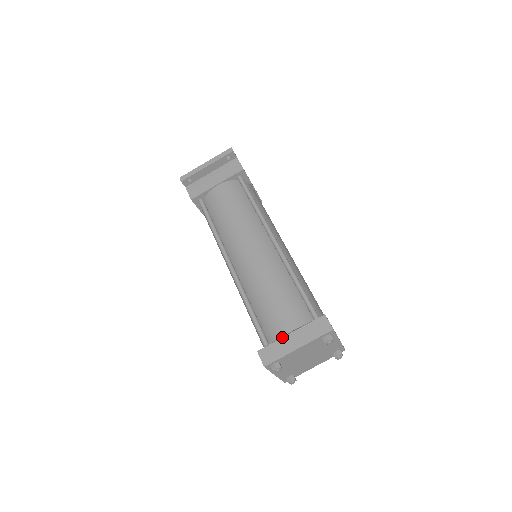
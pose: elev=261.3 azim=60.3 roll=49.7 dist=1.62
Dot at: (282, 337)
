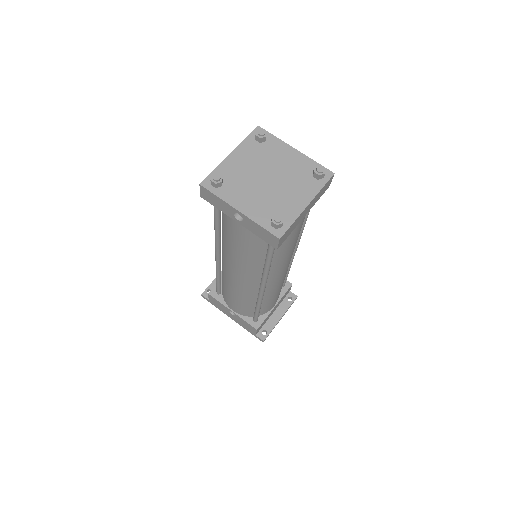
Dot at: occluded
